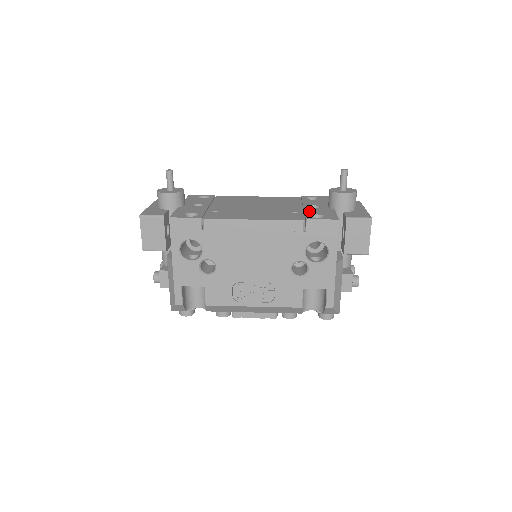
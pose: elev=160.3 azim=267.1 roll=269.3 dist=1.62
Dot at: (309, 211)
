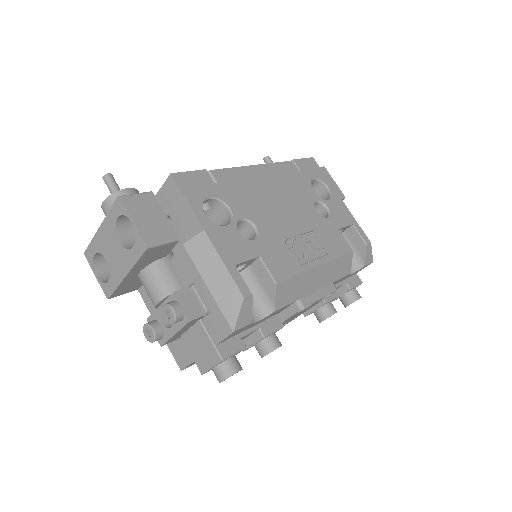
Dot at: occluded
